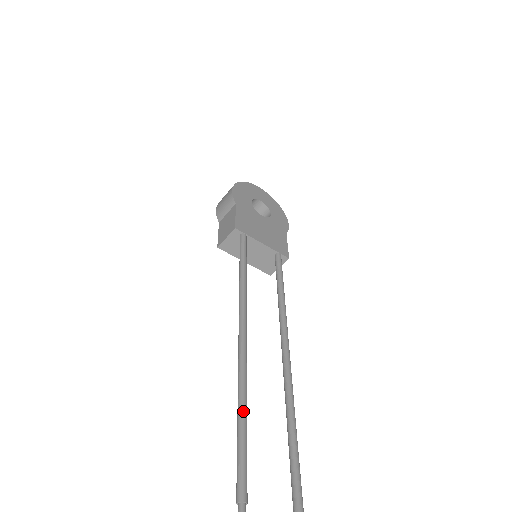
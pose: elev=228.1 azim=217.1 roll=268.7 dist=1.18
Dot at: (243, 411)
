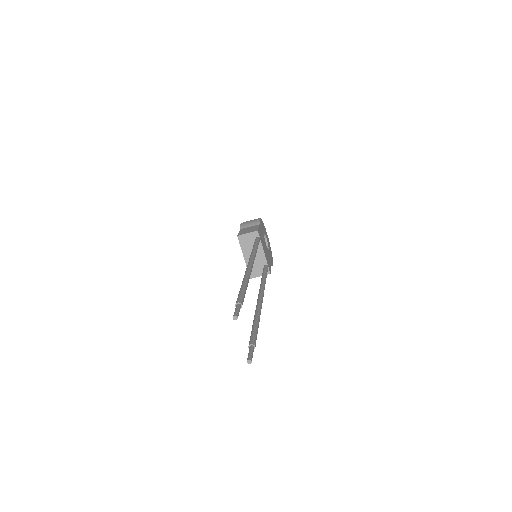
Dot at: (247, 282)
